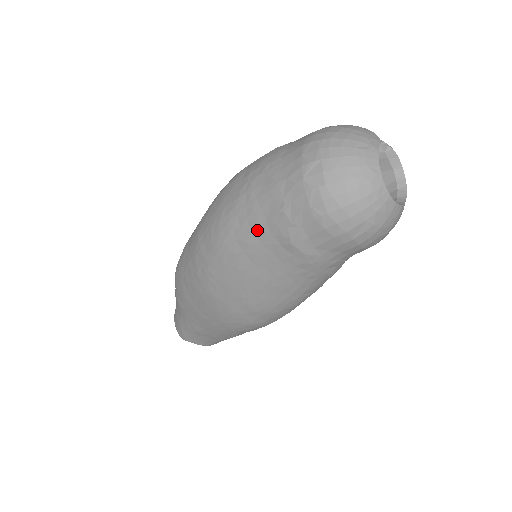
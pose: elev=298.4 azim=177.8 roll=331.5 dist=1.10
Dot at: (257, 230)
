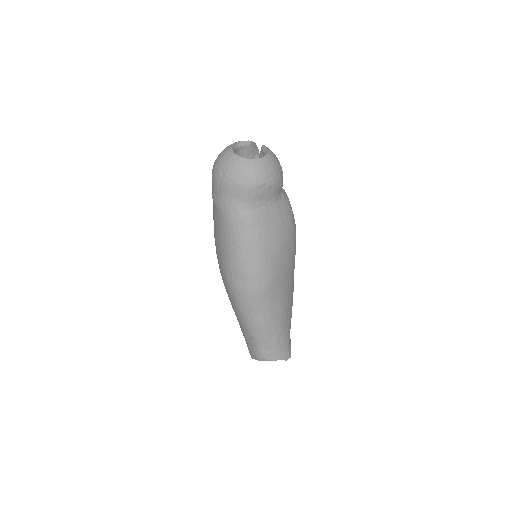
Dot at: (213, 208)
